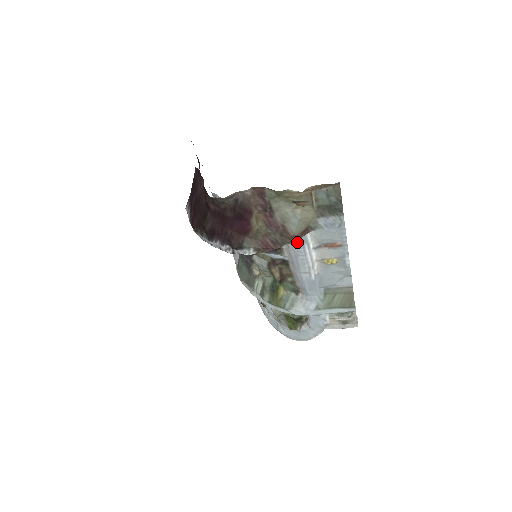
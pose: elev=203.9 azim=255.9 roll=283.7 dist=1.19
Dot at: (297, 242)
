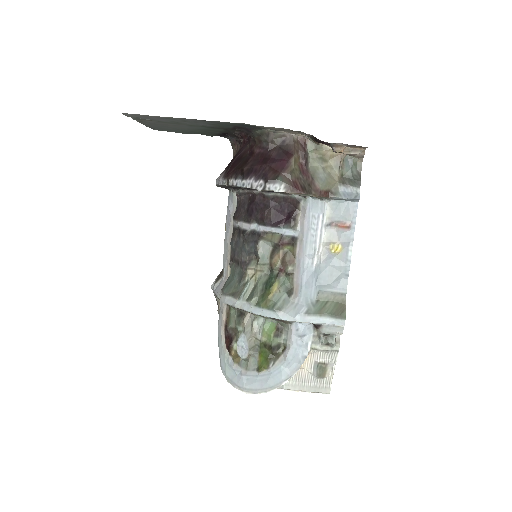
Dot at: (315, 210)
